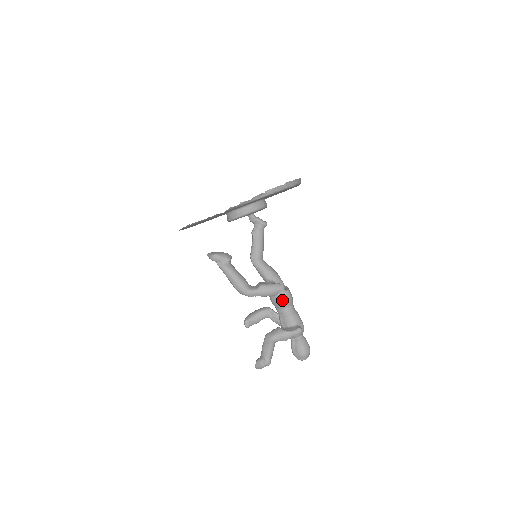
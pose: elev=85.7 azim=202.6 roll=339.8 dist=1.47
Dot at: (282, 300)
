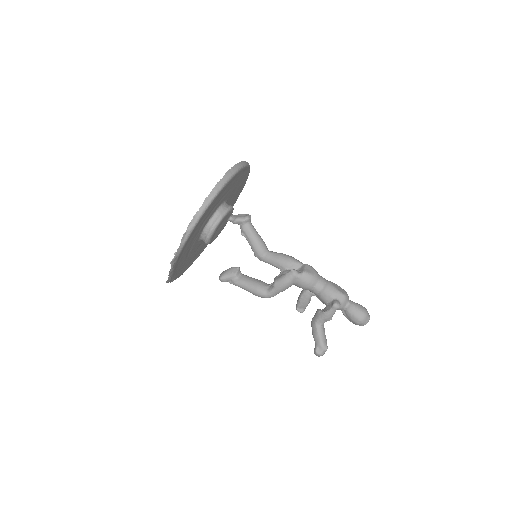
Dot at: (303, 285)
